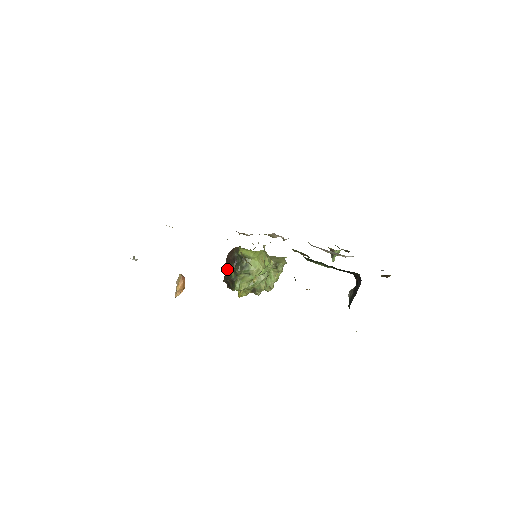
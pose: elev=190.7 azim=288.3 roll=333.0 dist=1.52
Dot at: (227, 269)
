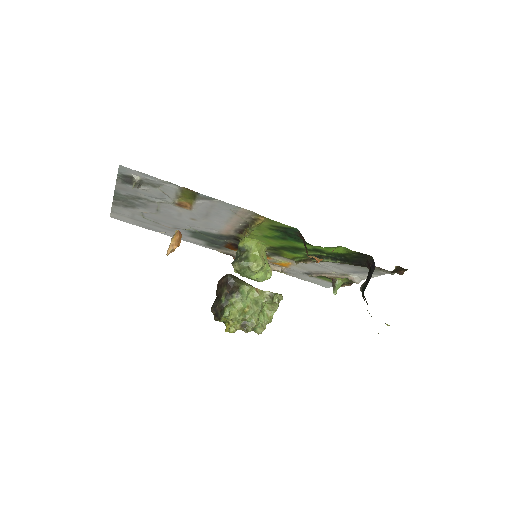
Dot at: (217, 296)
